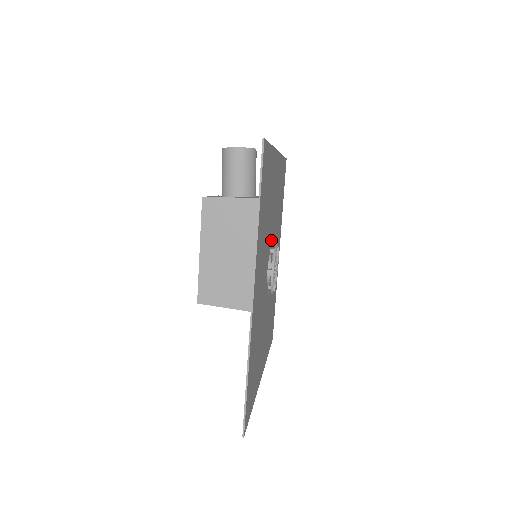
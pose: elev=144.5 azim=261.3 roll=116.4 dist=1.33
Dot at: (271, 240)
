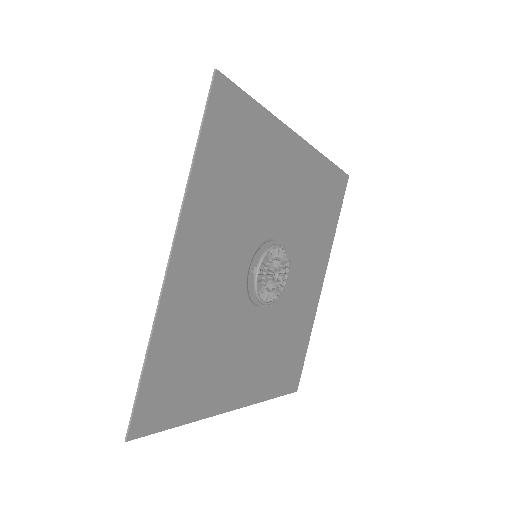
Dot at: (273, 237)
